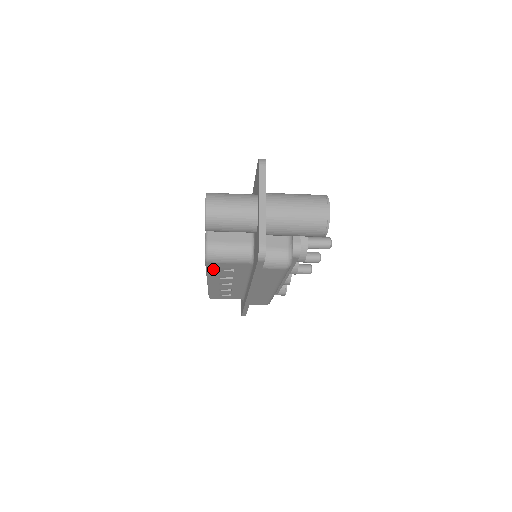
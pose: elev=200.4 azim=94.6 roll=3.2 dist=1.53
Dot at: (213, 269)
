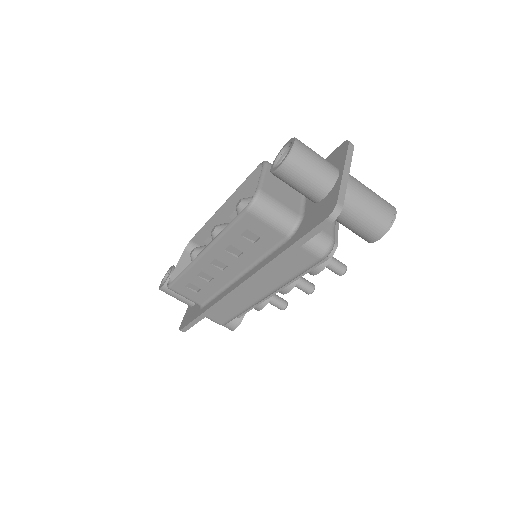
Dot at: (238, 228)
